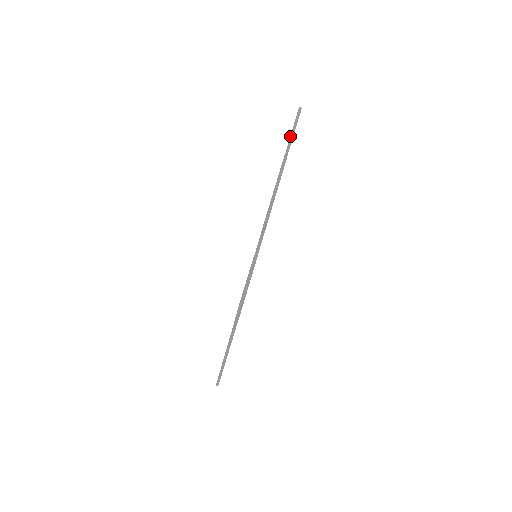
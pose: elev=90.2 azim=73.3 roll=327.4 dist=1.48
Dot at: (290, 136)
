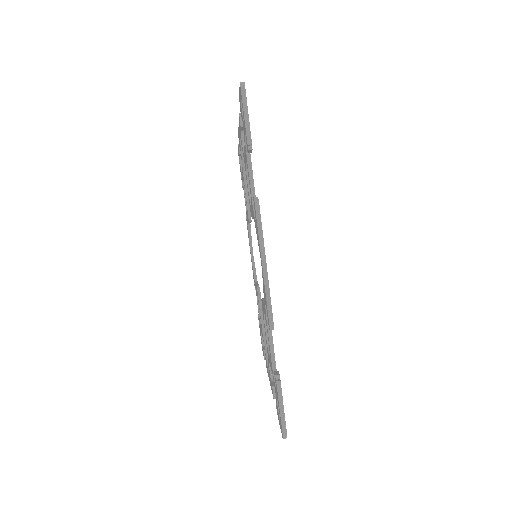
Dot at: (247, 151)
